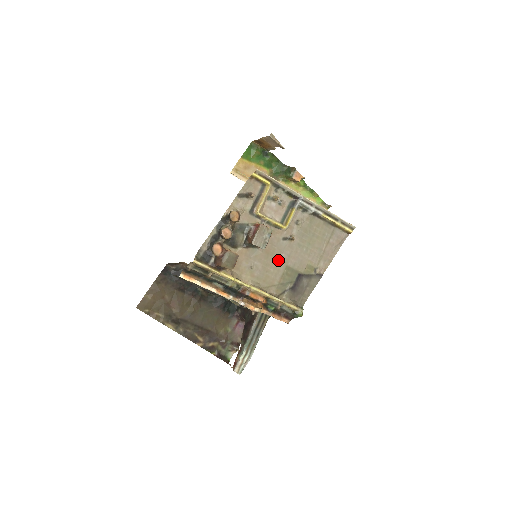
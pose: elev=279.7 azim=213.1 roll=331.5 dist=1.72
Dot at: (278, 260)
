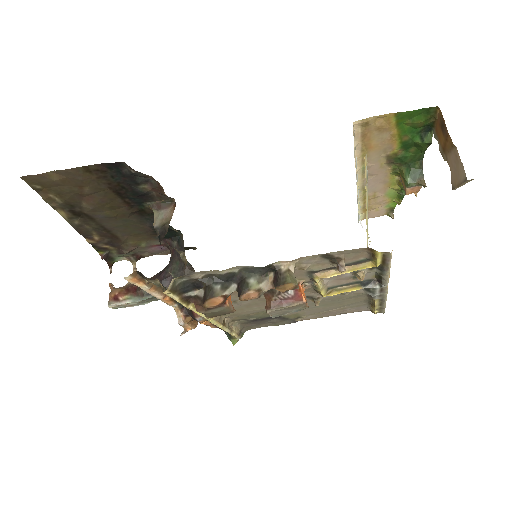
Dot at: occluded
